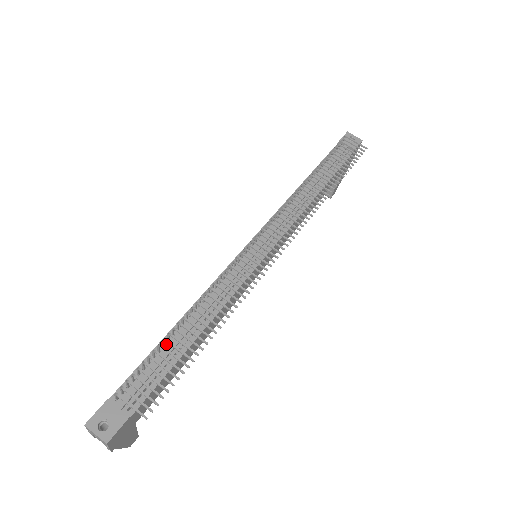
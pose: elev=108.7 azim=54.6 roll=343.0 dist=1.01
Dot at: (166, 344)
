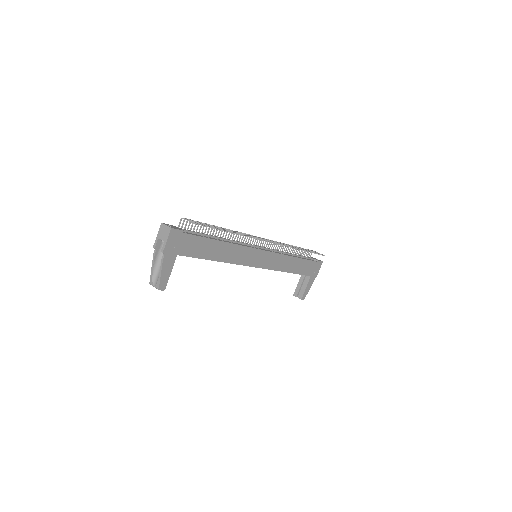
Dot at: occluded
